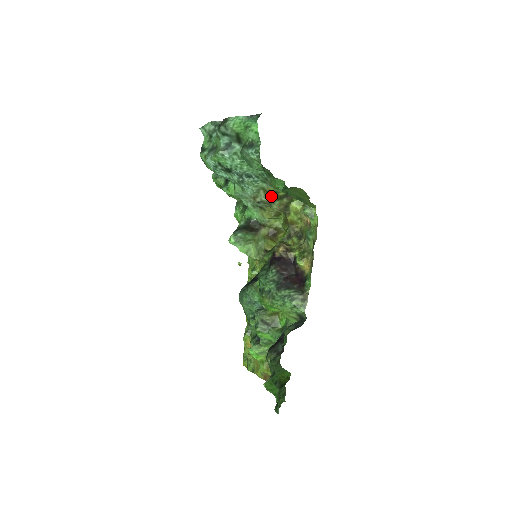
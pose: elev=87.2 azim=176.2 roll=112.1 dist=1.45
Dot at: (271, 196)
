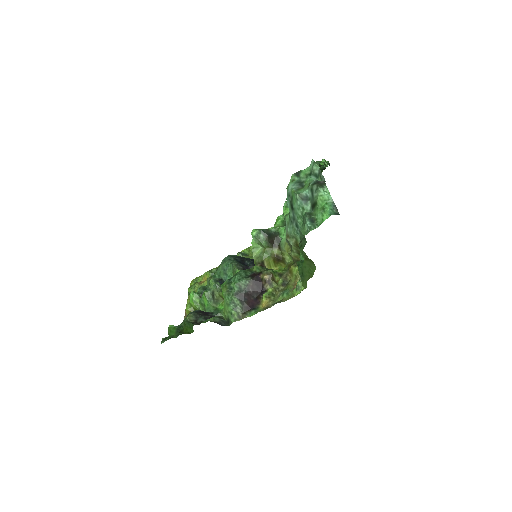
Dot at: (297, 248)
